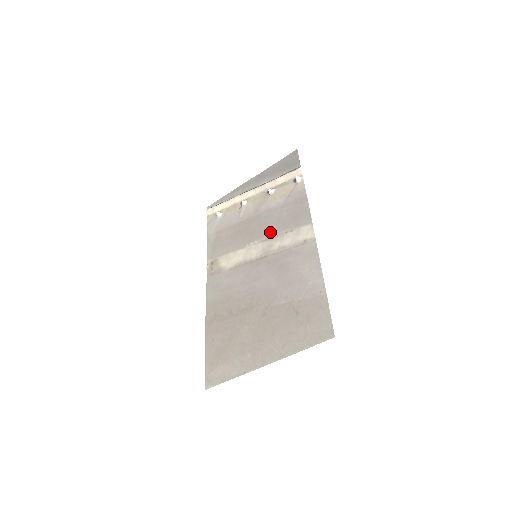
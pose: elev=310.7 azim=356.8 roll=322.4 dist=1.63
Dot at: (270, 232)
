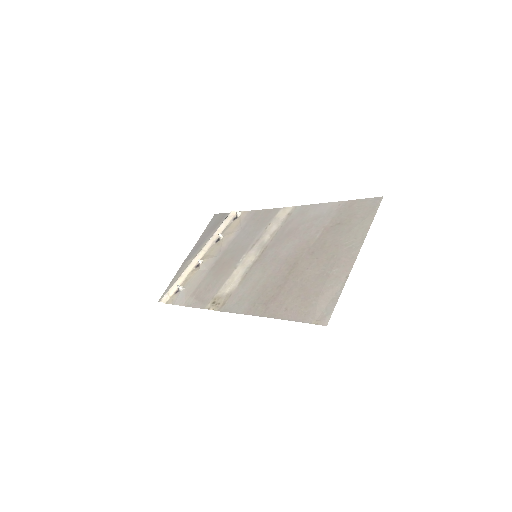
Dot at: (250, 242)
